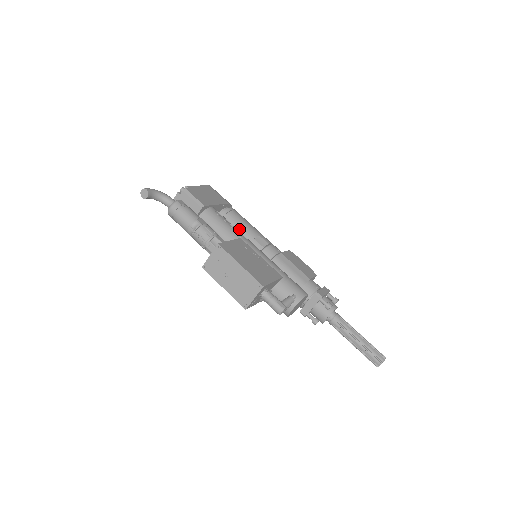
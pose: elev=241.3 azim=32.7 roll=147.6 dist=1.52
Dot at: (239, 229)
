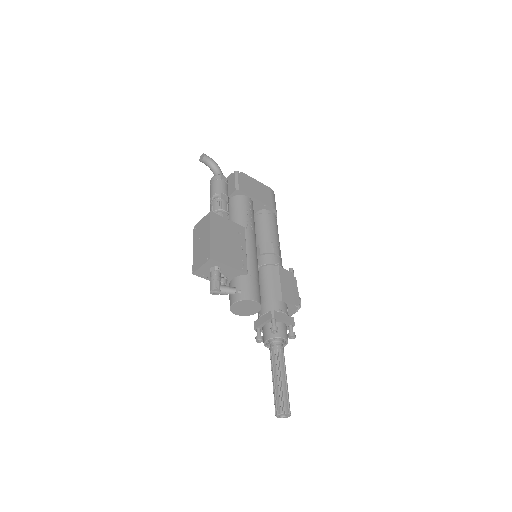
Dot at: (261, 229)
